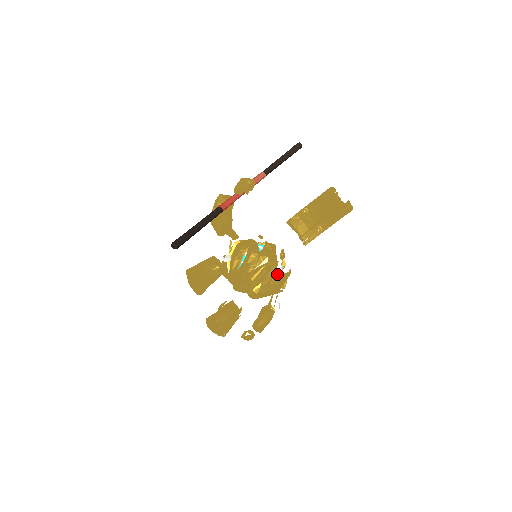
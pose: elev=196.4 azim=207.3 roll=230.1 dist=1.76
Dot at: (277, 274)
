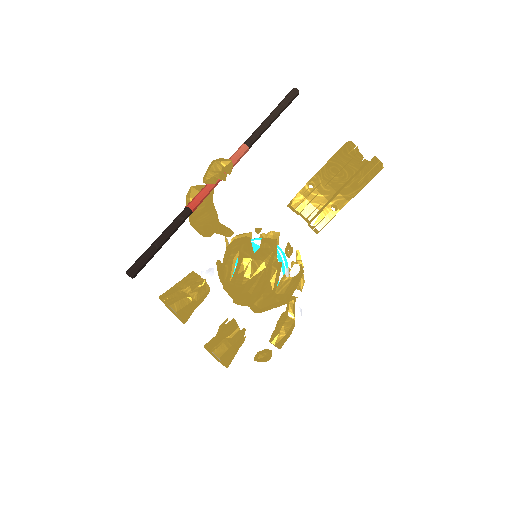
Dot at: (282, 280)
